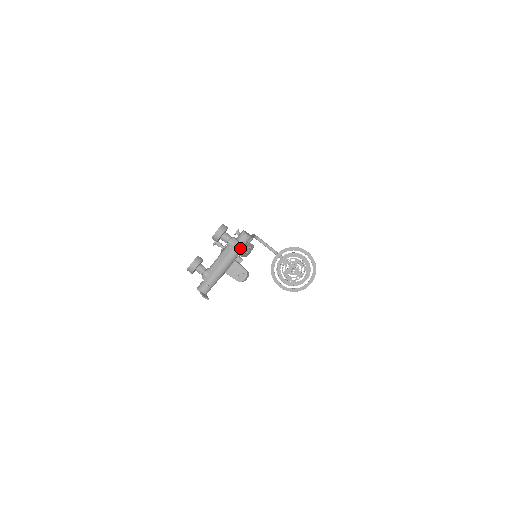
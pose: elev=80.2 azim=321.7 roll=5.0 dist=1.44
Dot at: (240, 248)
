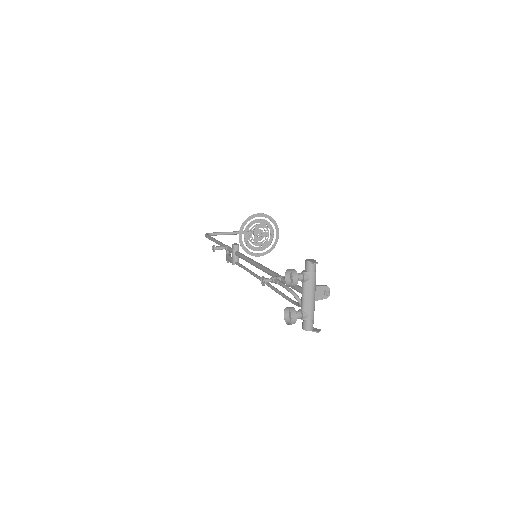
Dot at: (315, 276)
